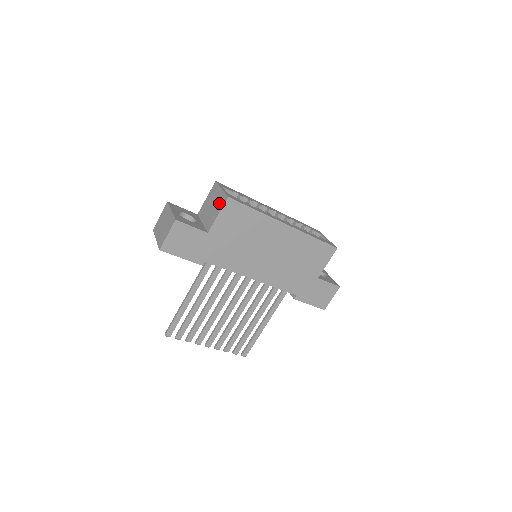
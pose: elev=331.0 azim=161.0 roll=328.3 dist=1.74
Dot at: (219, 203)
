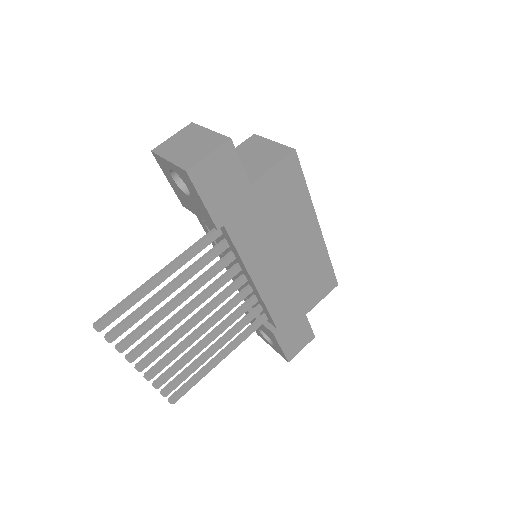
Dot at: (273, 154)
